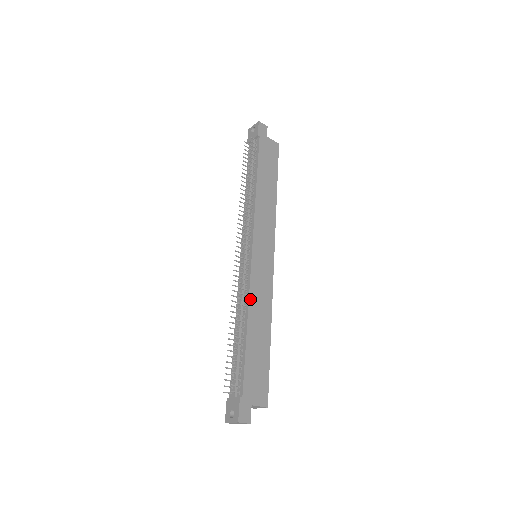
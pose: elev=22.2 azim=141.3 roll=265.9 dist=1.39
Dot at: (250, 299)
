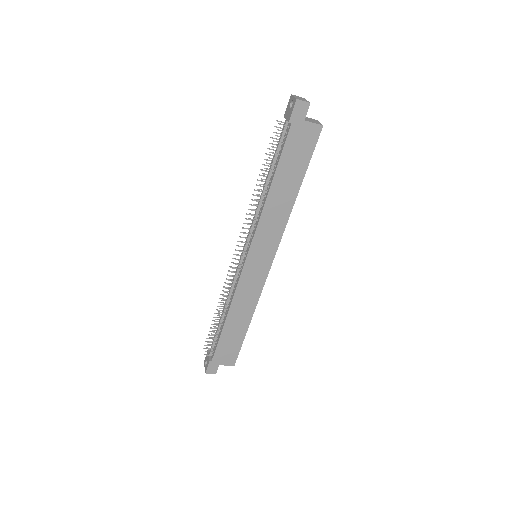
Dot at: (234, 299)
